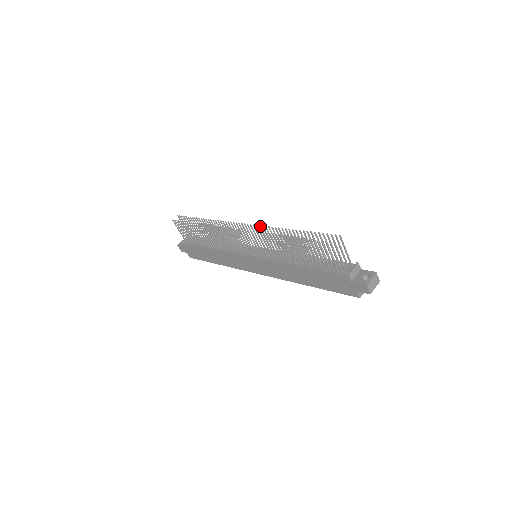
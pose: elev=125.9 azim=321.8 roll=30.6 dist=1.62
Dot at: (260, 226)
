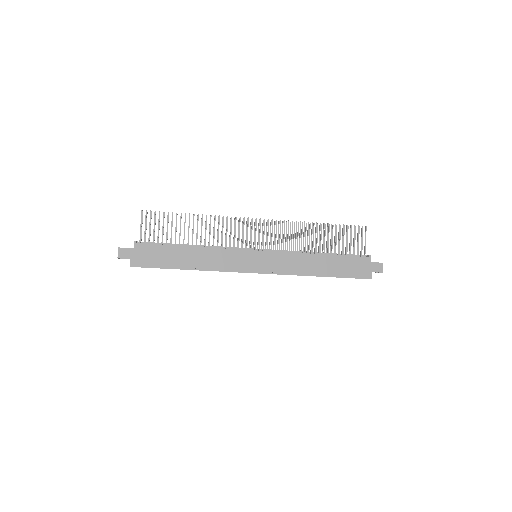
Dot at: (279, 222)
